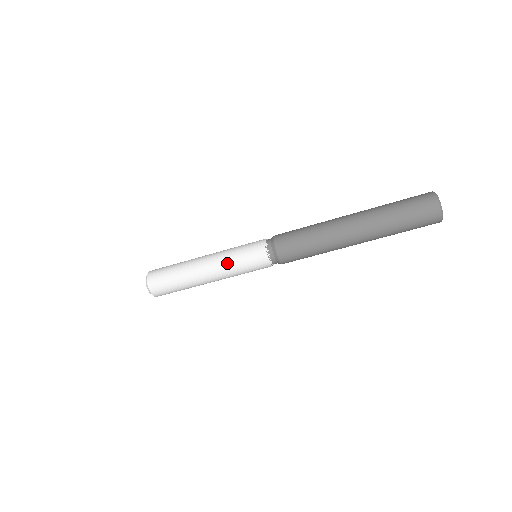
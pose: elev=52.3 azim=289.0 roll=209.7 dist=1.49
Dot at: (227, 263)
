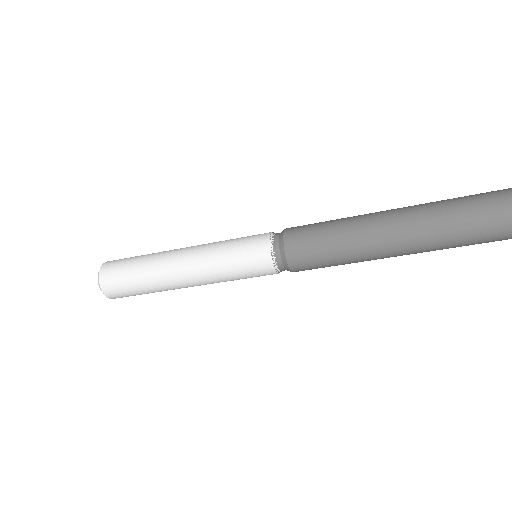
Dot at: (218, 280)
